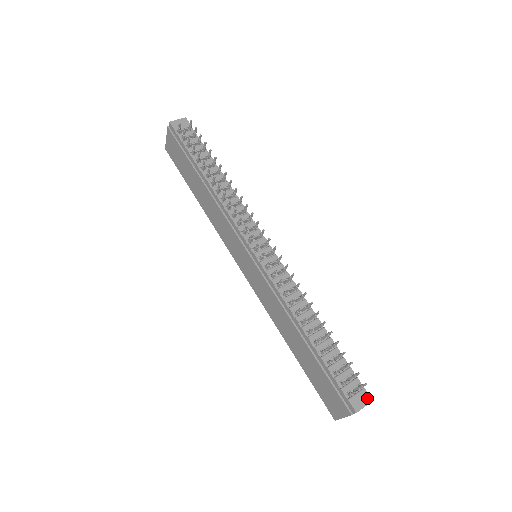
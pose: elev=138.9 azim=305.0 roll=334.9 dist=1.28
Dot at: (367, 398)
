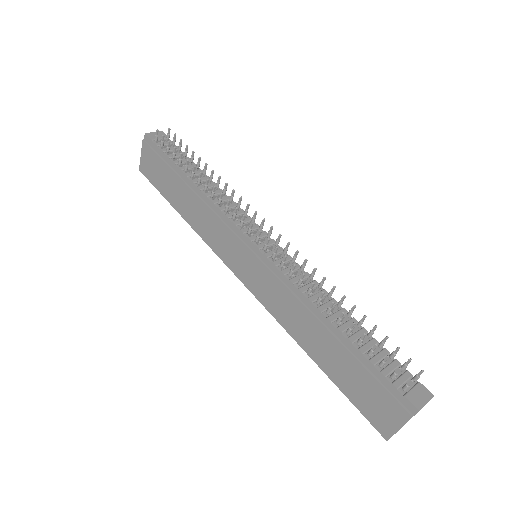
Dot at: (426, 393)
